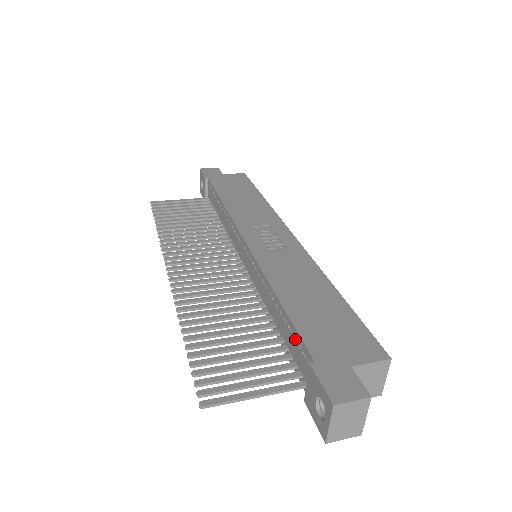
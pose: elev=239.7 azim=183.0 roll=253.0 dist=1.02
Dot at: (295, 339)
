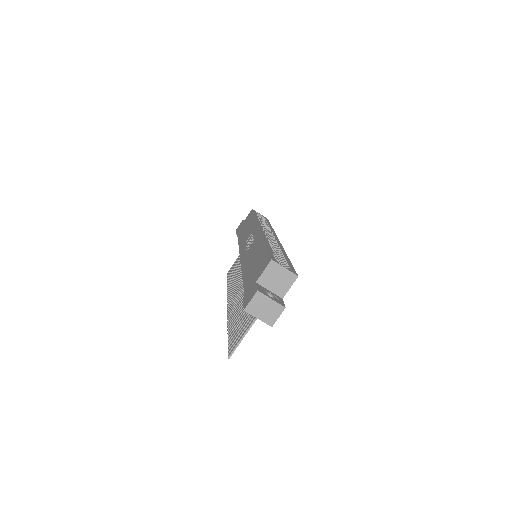
Dot at: occluded
